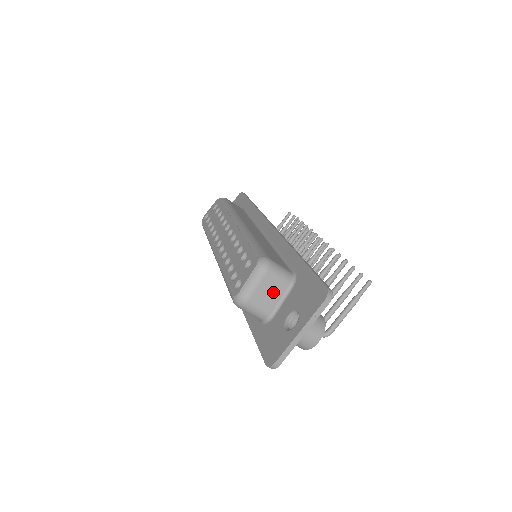
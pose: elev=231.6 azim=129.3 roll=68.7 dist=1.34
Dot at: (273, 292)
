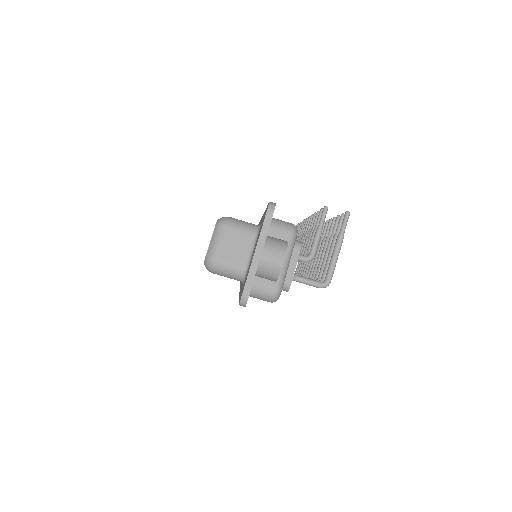
Dot at: (240, 244)
